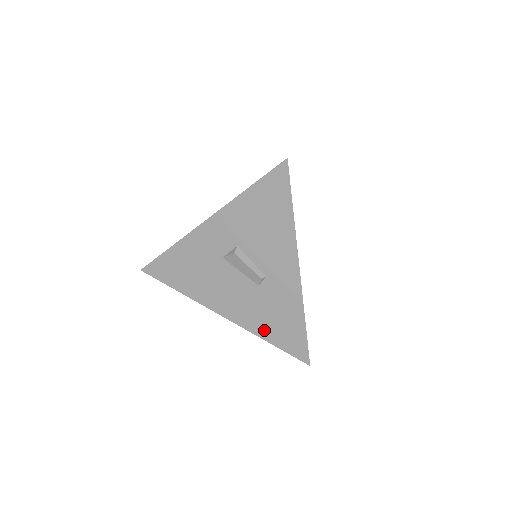
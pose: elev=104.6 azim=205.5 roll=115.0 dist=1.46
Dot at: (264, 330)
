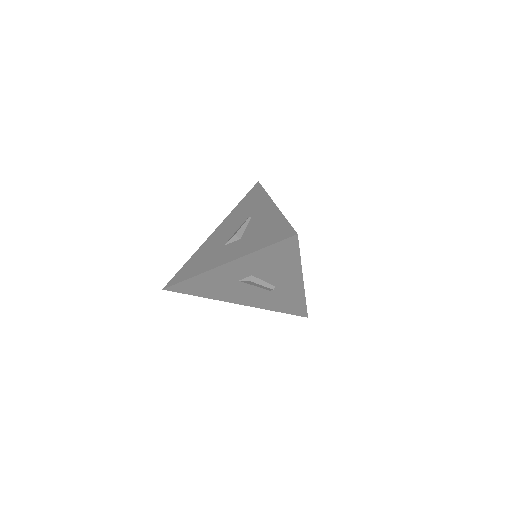
Dot at: (274, 307)
